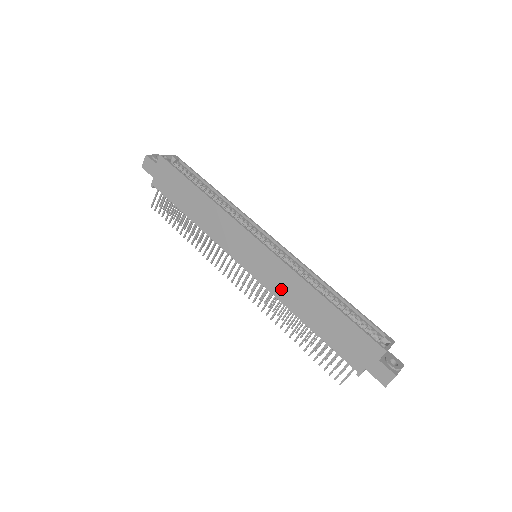
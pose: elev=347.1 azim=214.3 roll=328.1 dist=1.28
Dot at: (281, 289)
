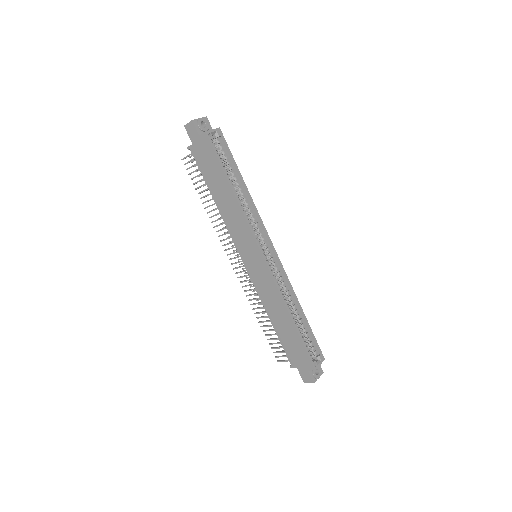
Dot at: (264, 294)
